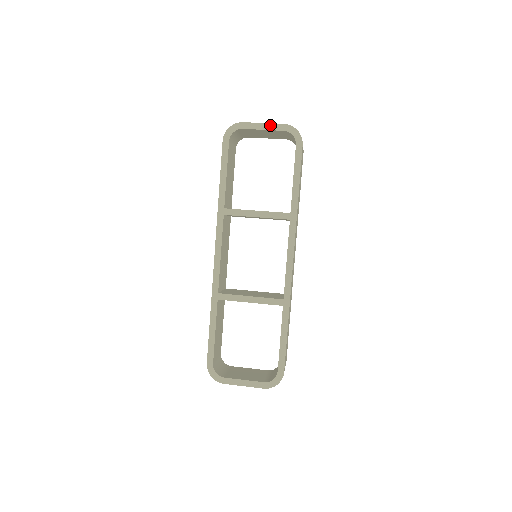
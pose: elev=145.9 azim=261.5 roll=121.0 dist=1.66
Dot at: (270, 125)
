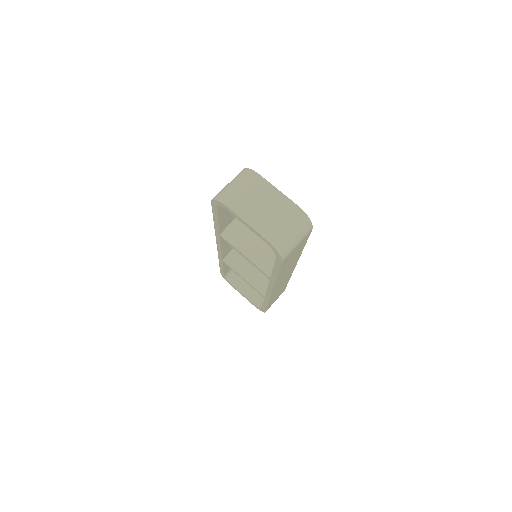
Dot at: (252, 229)
